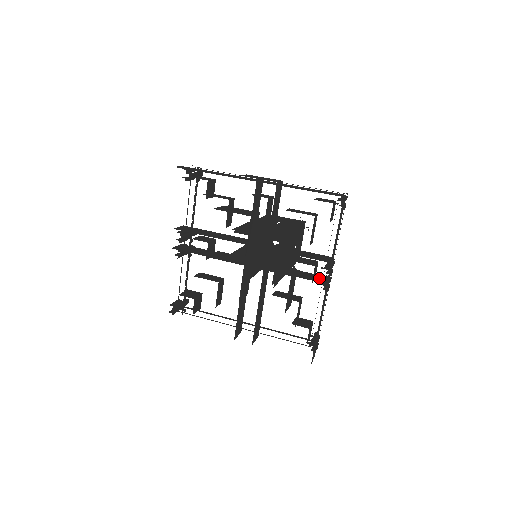
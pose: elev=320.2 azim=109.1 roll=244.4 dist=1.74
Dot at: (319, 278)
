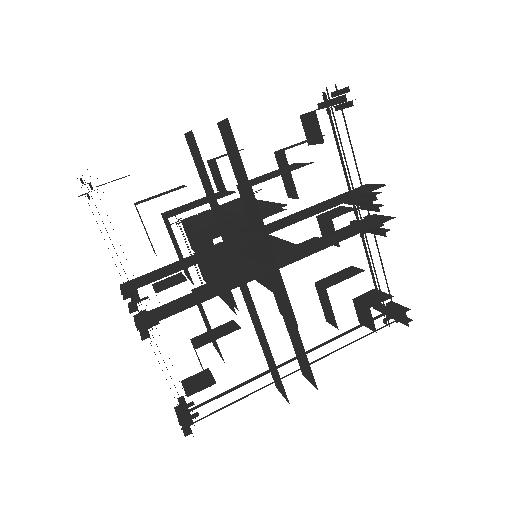
Dot at: (372, 221)
